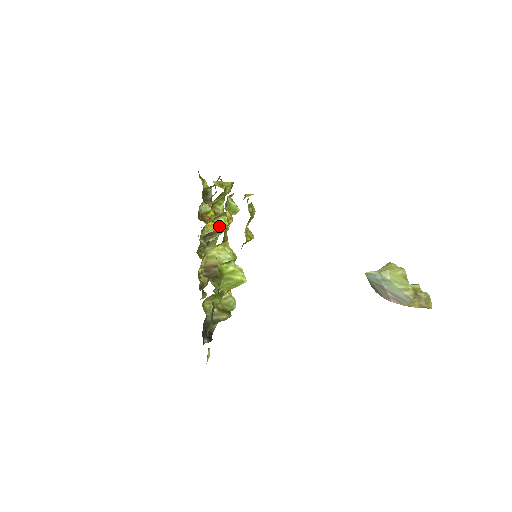
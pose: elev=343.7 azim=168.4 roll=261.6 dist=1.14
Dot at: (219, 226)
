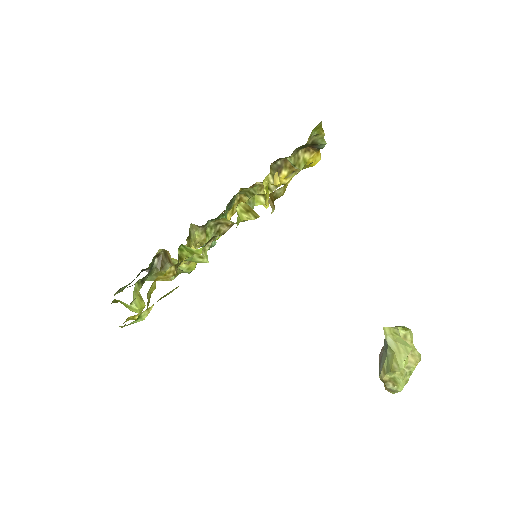
Dot at: (187, 250)
